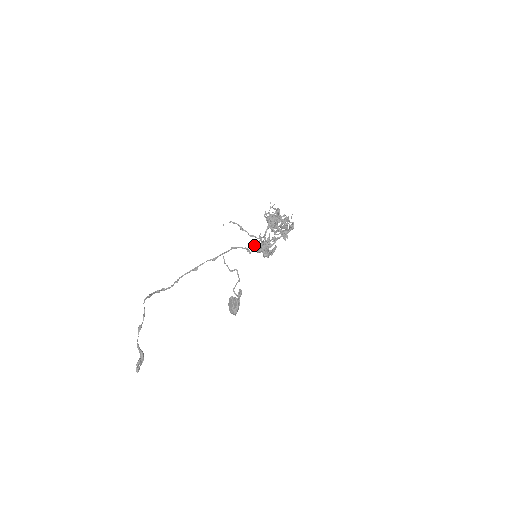
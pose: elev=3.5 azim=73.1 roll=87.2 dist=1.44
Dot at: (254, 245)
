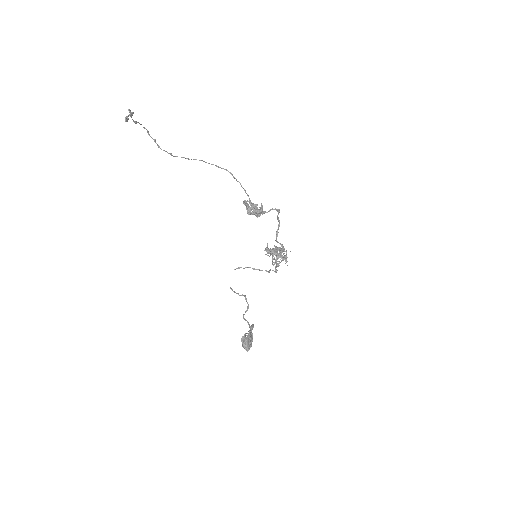
Dot at: (238, 181)
